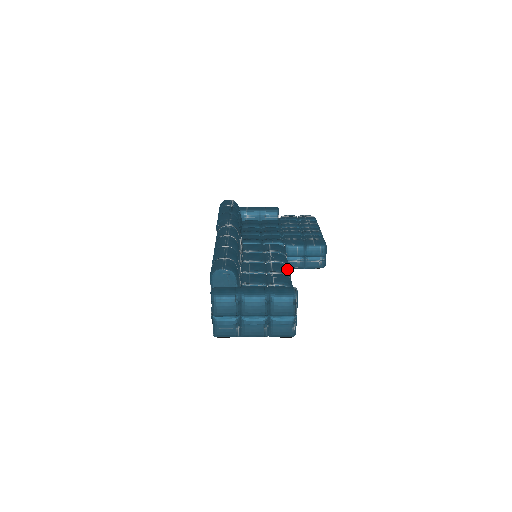
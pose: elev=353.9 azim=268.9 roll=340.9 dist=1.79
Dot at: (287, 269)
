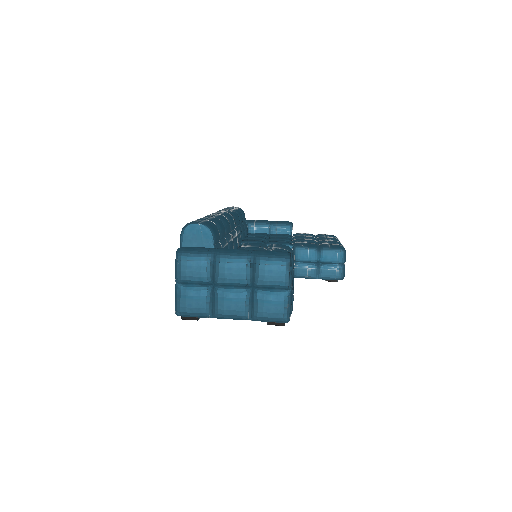
Dot at: occluded
